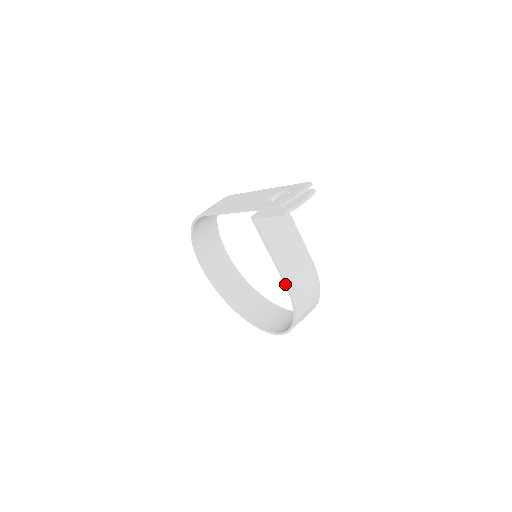
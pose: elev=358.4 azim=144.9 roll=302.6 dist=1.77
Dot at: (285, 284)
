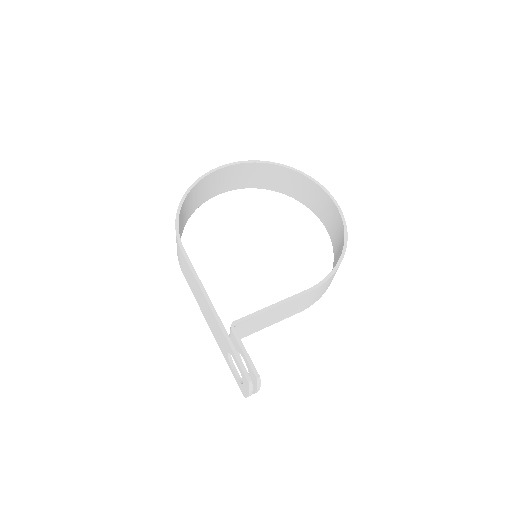
Dot at: occluded
